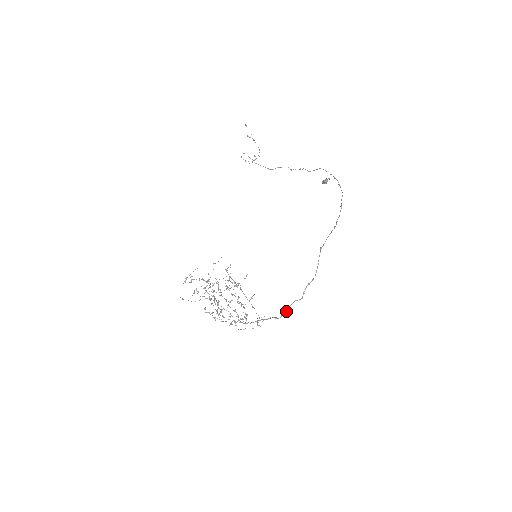
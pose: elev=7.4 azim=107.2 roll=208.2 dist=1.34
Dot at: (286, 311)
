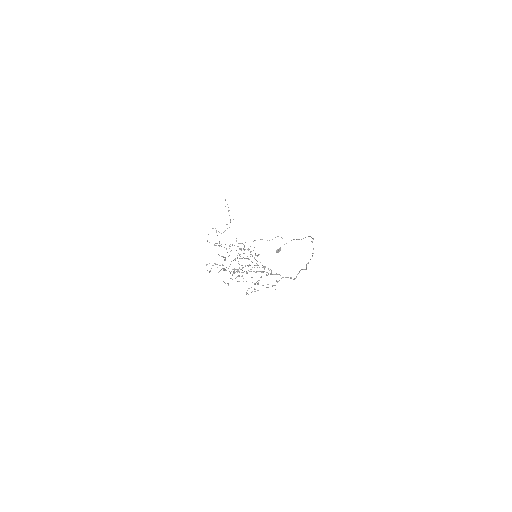
Dot at: occluded
